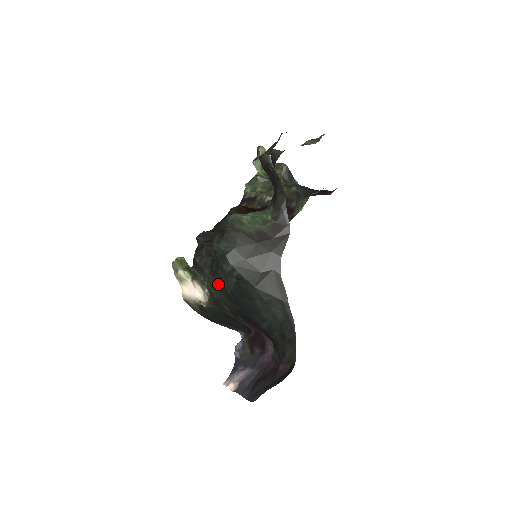
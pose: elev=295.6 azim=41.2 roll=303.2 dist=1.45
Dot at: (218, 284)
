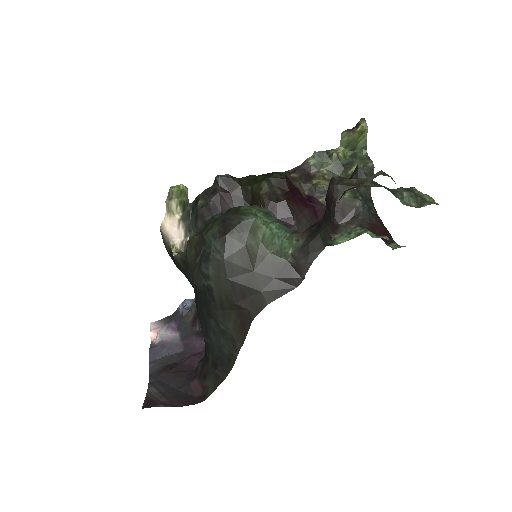
Dot at: (197, 253)
